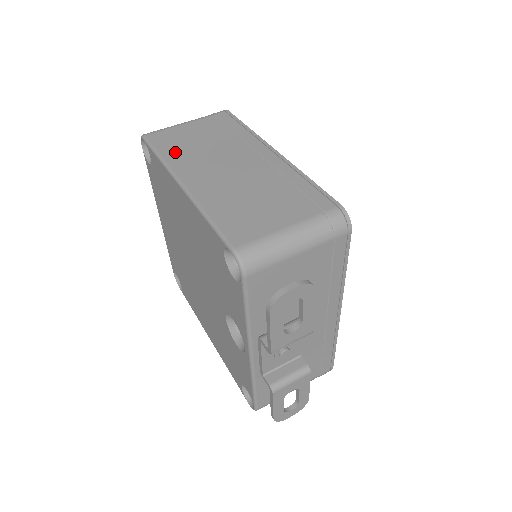
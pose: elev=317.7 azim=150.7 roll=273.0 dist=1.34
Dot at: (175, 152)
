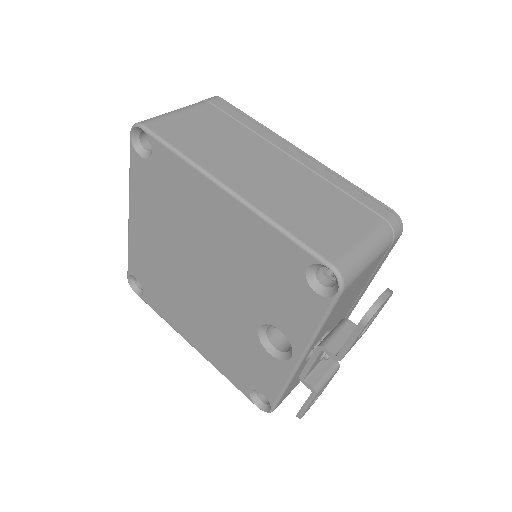
Dot at: (196, 148)
